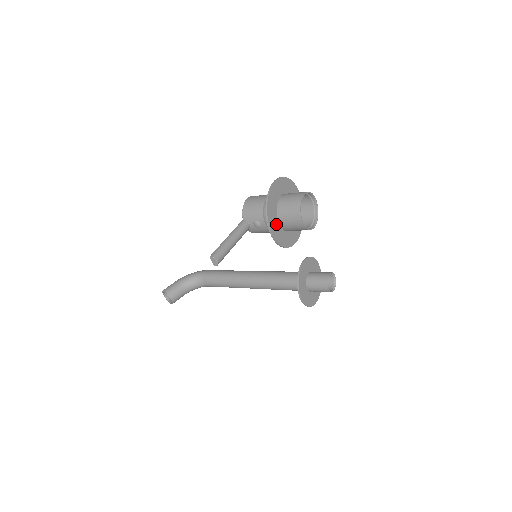
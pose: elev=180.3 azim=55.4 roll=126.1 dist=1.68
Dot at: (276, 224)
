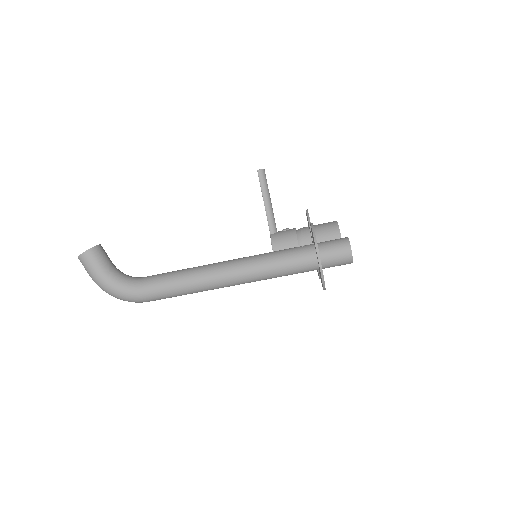
Dot at: occluded
